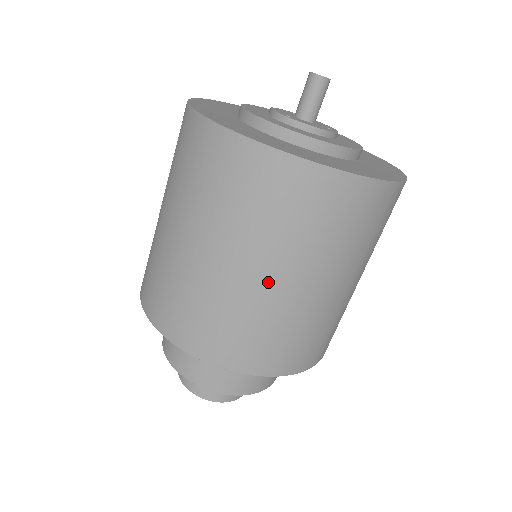
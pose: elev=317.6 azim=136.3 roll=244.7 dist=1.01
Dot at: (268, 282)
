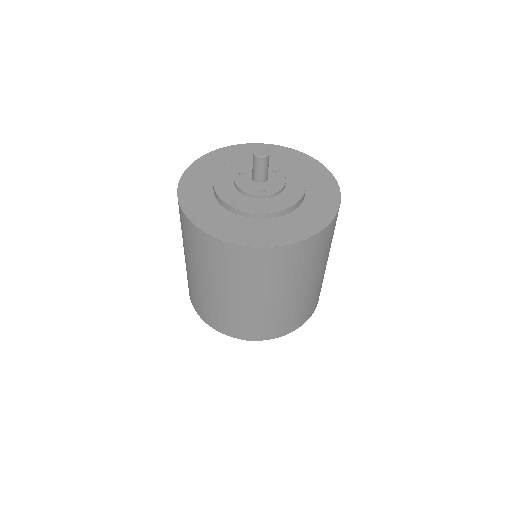
Dot at: (319, 277)
